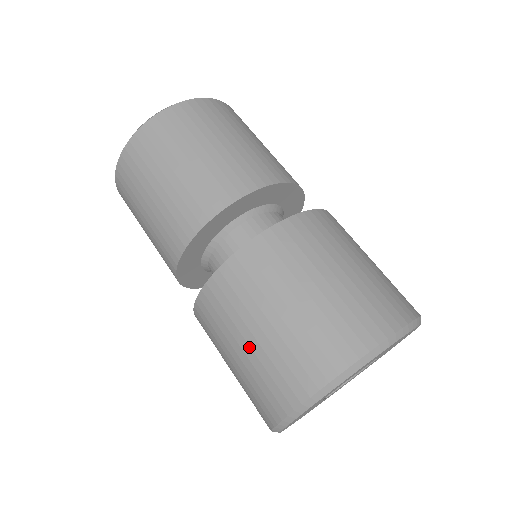
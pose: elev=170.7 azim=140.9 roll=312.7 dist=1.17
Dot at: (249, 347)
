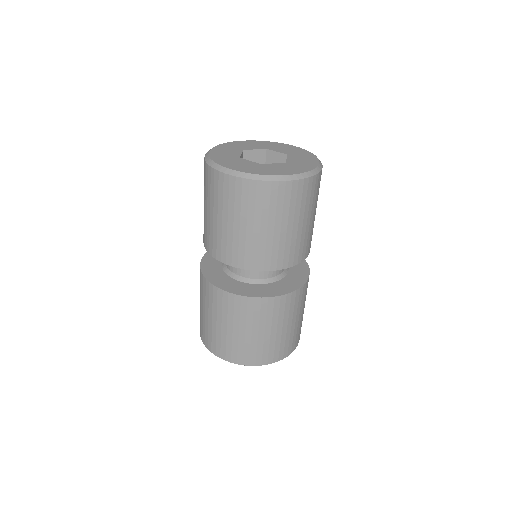
Dot at: occluded
